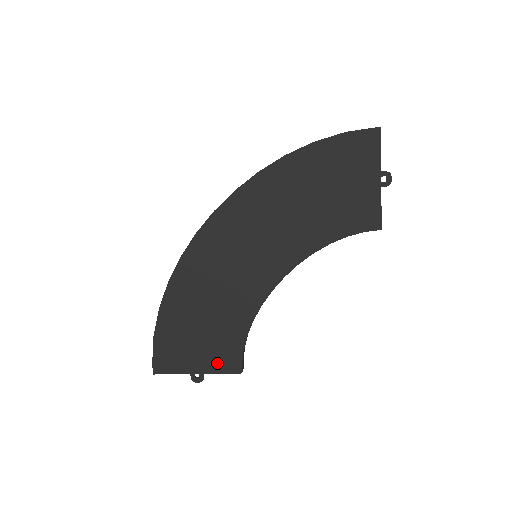
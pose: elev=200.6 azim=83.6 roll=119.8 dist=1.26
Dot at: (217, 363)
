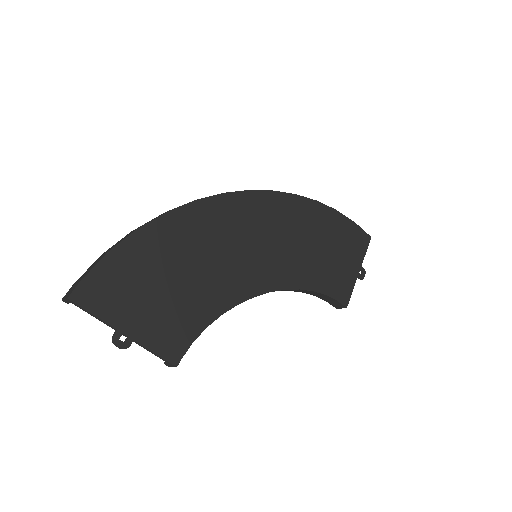
Dot at: (158, 336)
